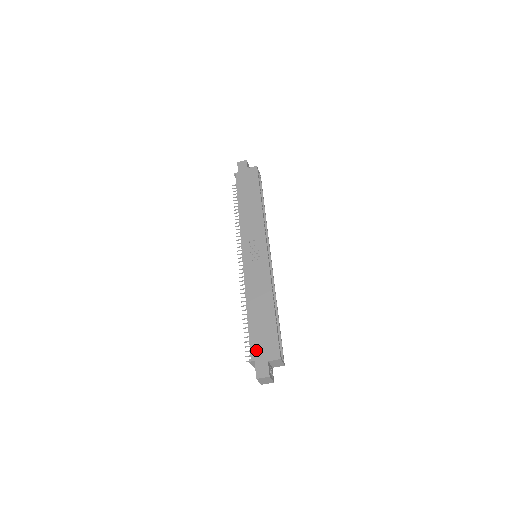
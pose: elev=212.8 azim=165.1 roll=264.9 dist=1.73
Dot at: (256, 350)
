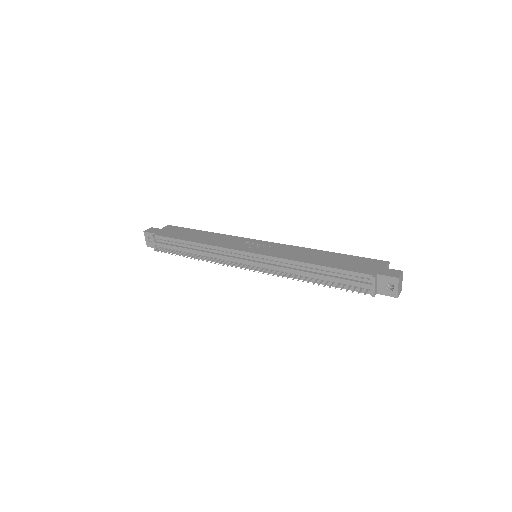
Dot at: (366, 270)
